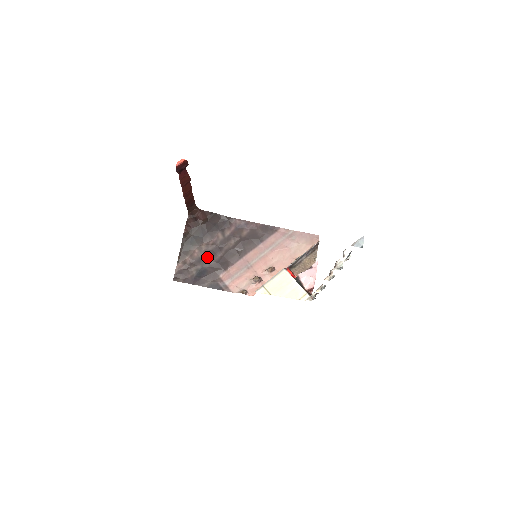
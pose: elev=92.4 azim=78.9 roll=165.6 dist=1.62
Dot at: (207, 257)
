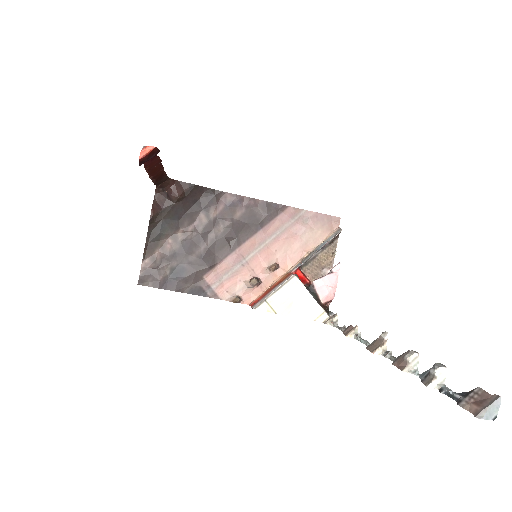
Dot at: (185, 250)
